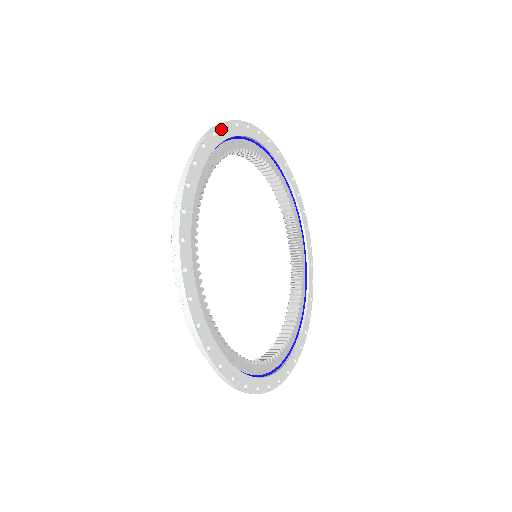
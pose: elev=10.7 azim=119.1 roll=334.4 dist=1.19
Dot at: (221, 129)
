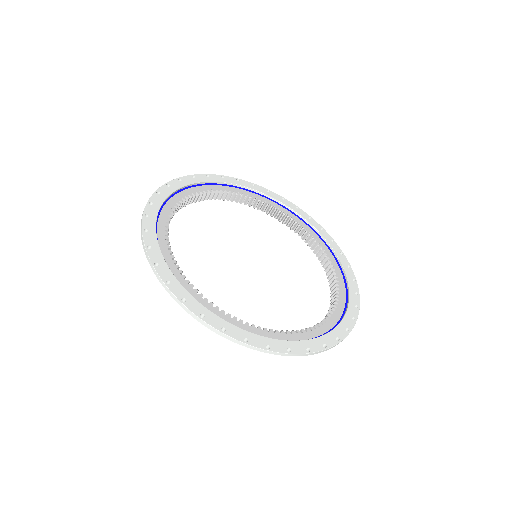
Dot at: (232, 179)
